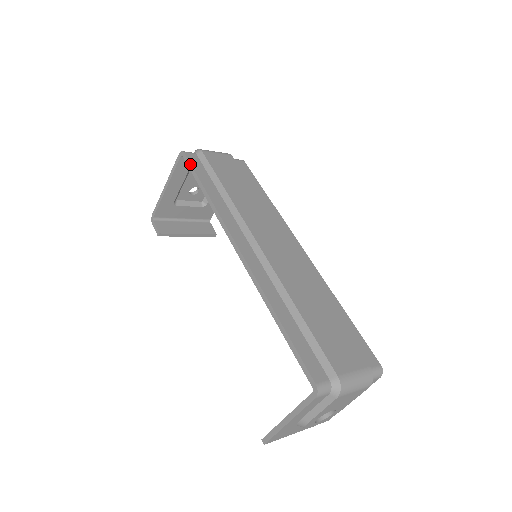
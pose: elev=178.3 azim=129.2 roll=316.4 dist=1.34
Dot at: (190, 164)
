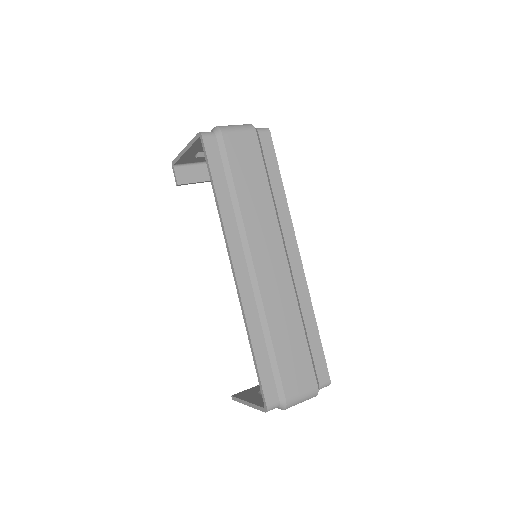
Dot at: (206, 156)
